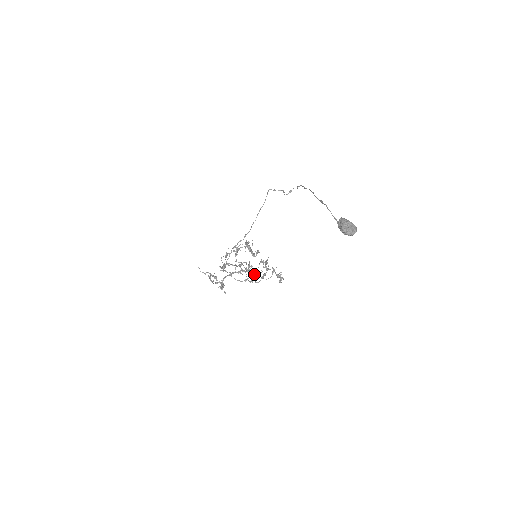
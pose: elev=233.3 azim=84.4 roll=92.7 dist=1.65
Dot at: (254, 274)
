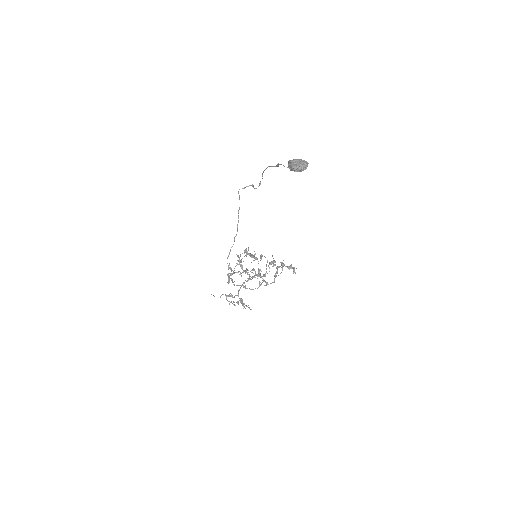
Dot at: (264, 275)
